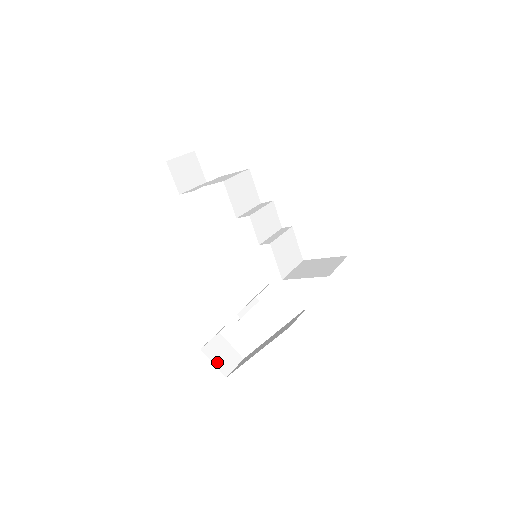
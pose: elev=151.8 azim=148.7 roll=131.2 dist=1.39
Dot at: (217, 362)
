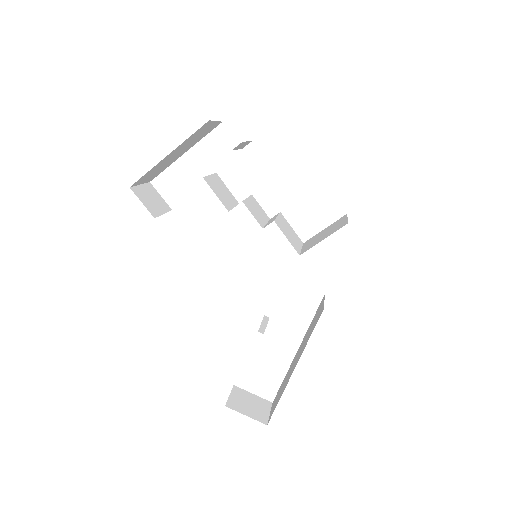
Dot at: (249, 413)
